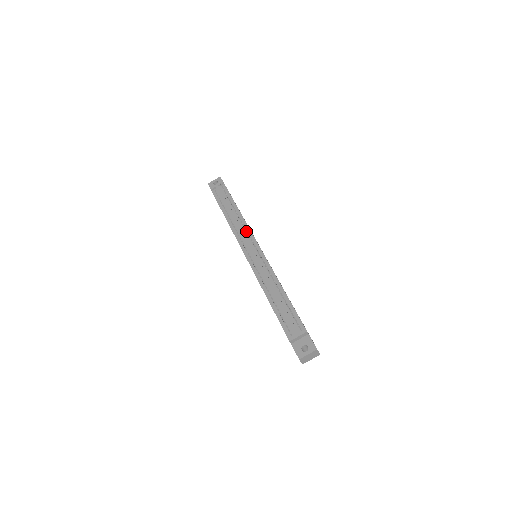
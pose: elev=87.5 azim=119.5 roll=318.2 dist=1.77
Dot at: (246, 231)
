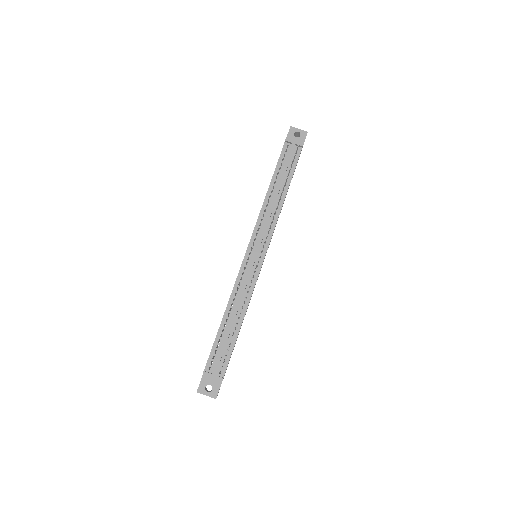
Dot at: (268, 231)
